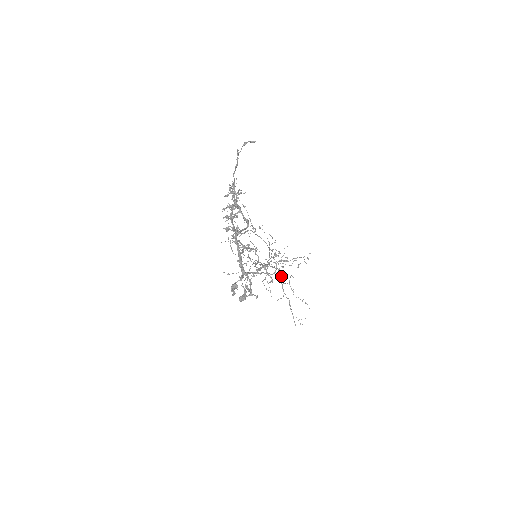
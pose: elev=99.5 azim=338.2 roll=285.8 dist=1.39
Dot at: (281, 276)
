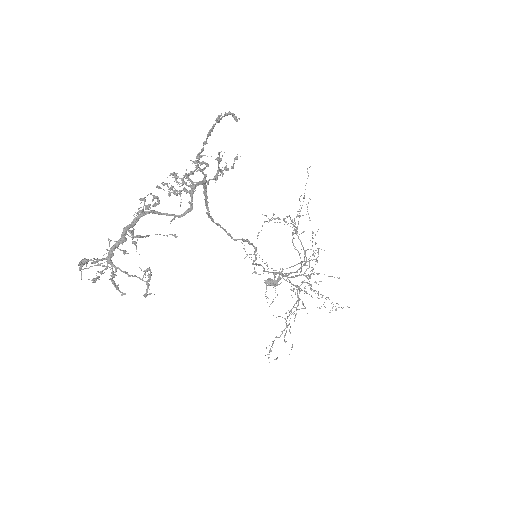
Dot at: occluded
